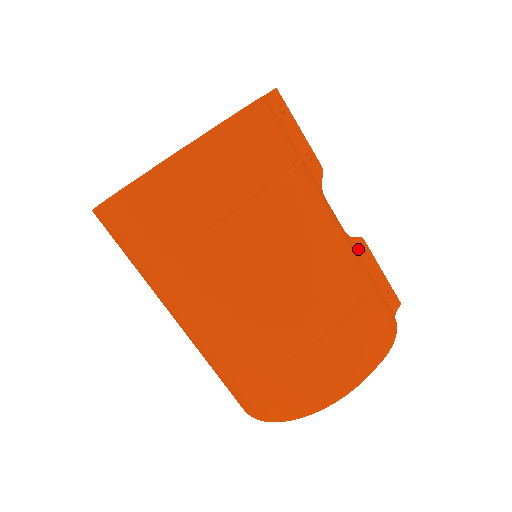
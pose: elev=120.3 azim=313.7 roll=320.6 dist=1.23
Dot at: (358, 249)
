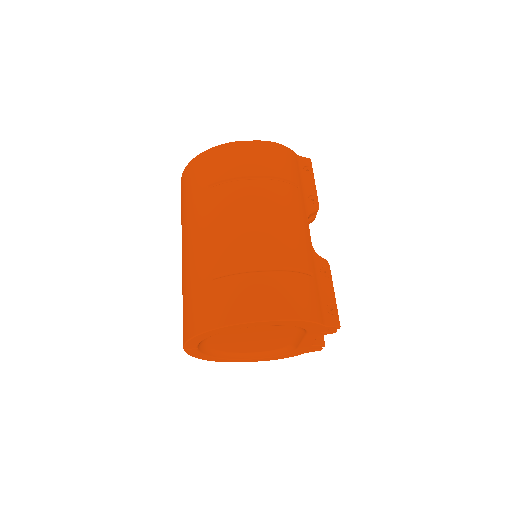
Dot at: (318, 263)
